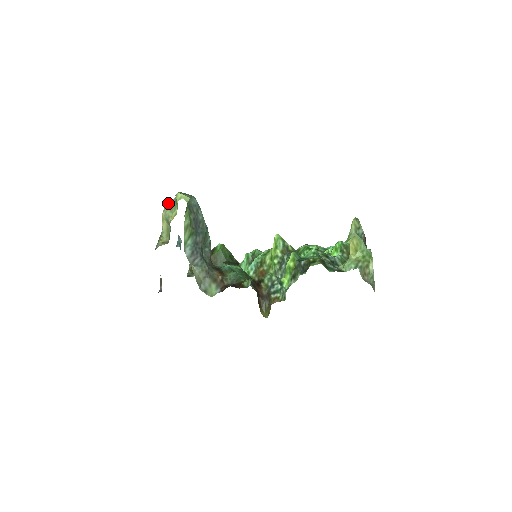
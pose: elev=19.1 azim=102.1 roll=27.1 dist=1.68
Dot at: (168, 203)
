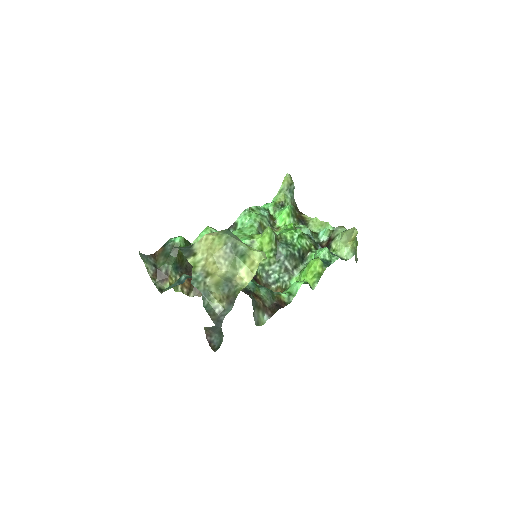
Dot at: (218, 255)
